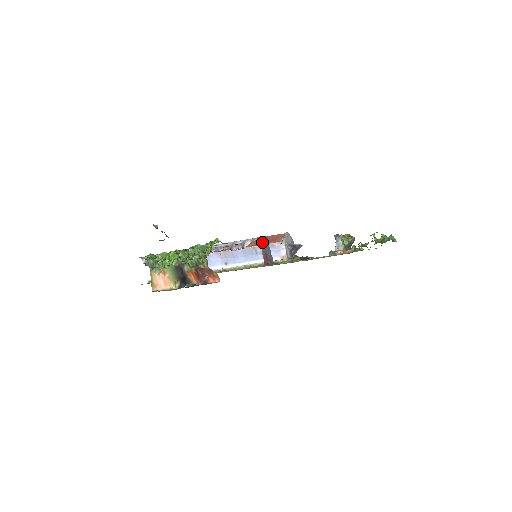
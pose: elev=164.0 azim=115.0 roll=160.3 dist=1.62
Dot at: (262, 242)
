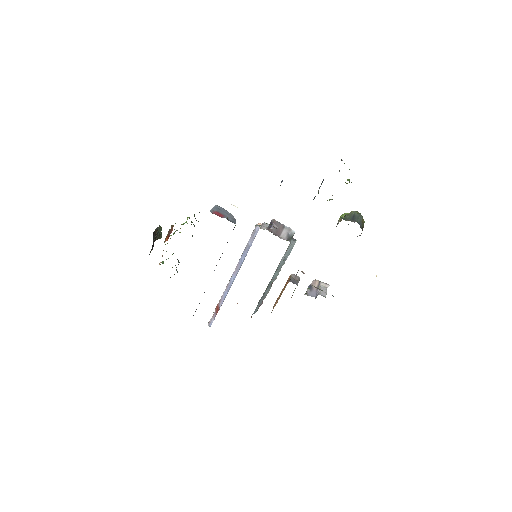
Dot at: (219, 208)
